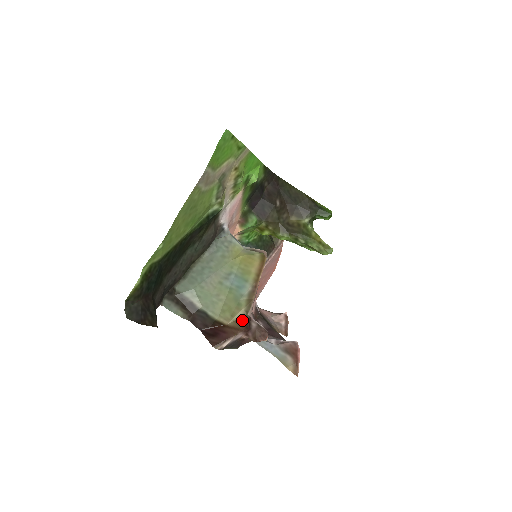
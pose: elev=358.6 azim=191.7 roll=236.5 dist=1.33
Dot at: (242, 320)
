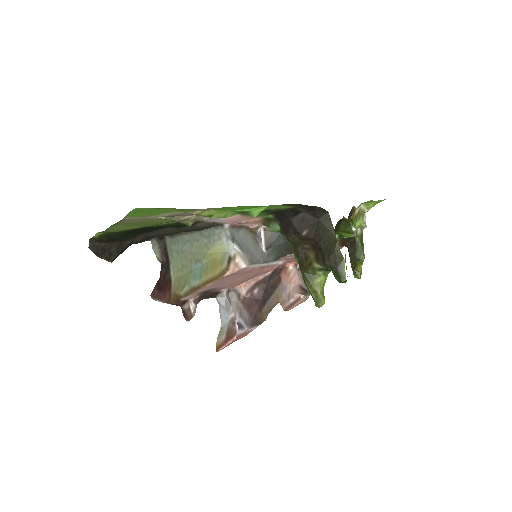
Dot at: (176, 298)
